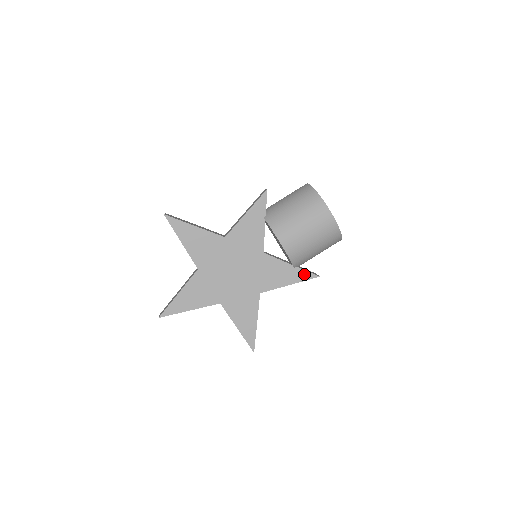
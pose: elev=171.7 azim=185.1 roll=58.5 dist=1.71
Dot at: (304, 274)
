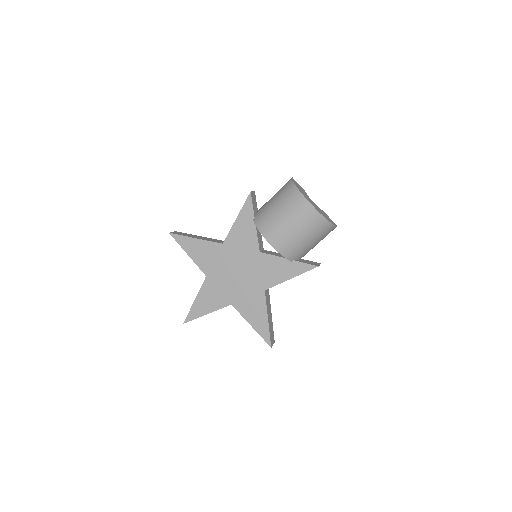
Dot at: (302, 266)
